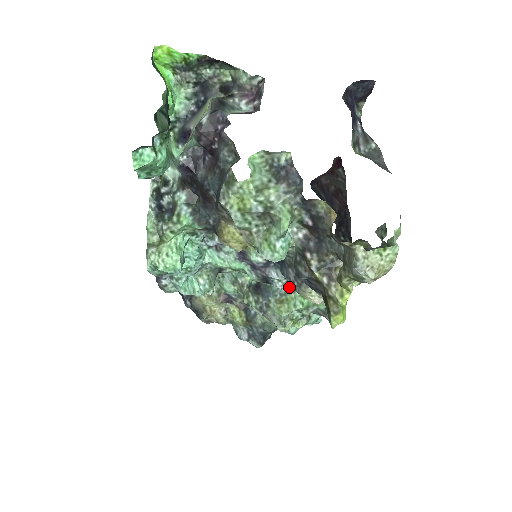
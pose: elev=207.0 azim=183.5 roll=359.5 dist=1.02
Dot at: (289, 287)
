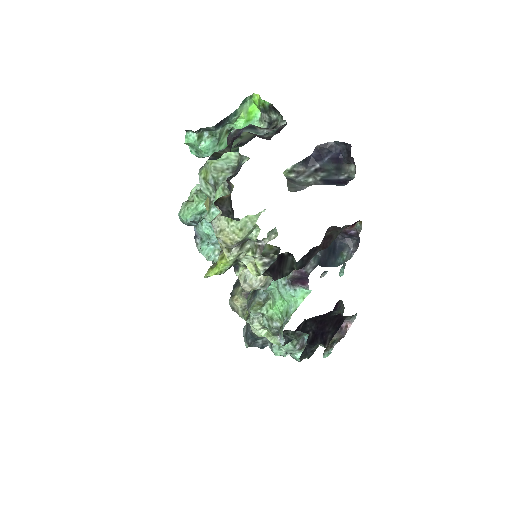
Dot at: (268, 295)
